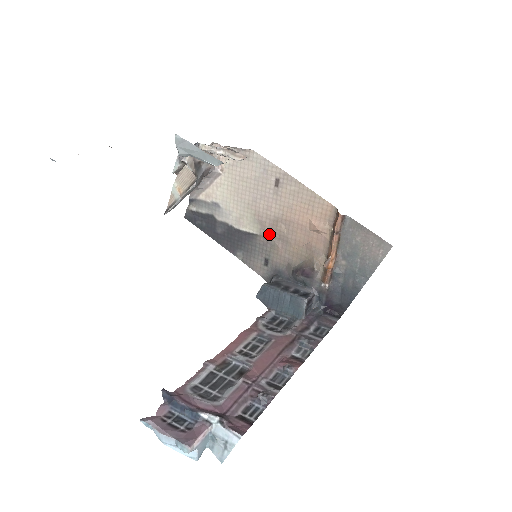
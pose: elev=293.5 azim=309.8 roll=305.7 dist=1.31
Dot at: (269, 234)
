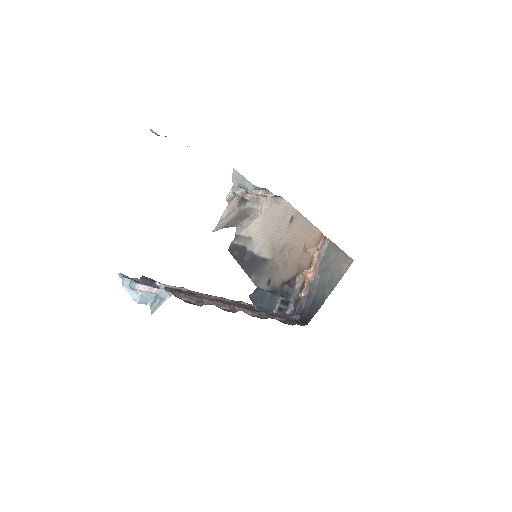
Dot at: (276, 258)
